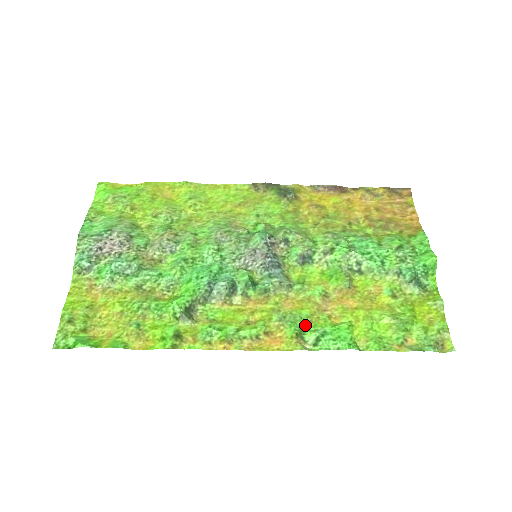
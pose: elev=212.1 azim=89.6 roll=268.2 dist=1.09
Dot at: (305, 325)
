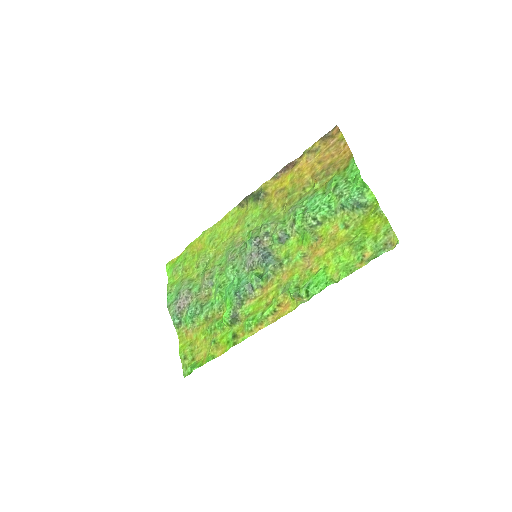
Dot at: (298, 286)
